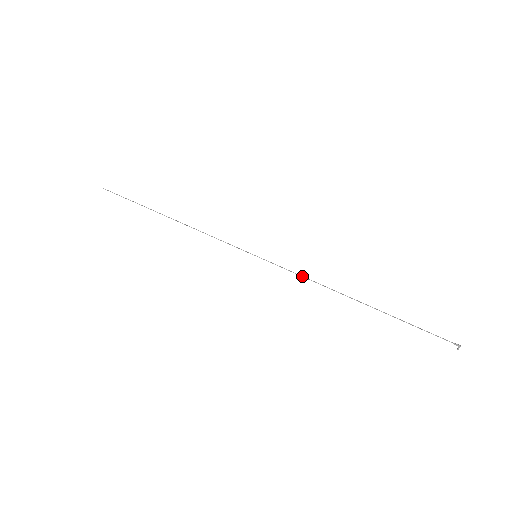
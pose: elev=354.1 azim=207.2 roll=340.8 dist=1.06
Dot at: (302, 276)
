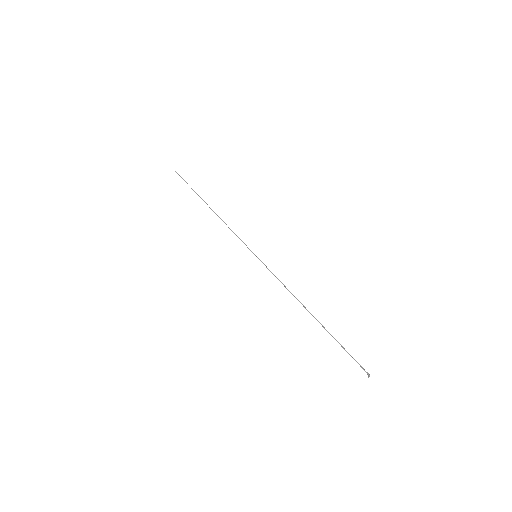
Dot at: (281, 282)
